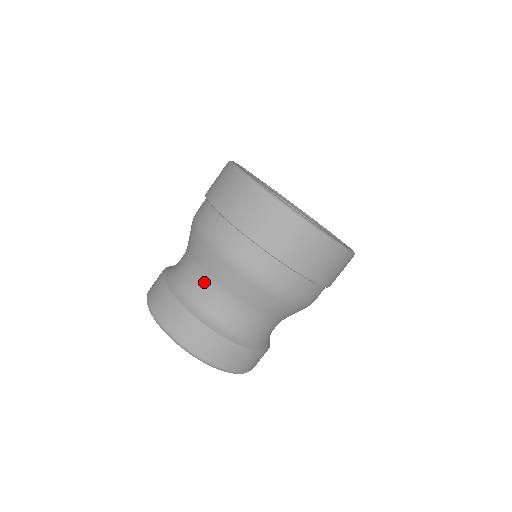
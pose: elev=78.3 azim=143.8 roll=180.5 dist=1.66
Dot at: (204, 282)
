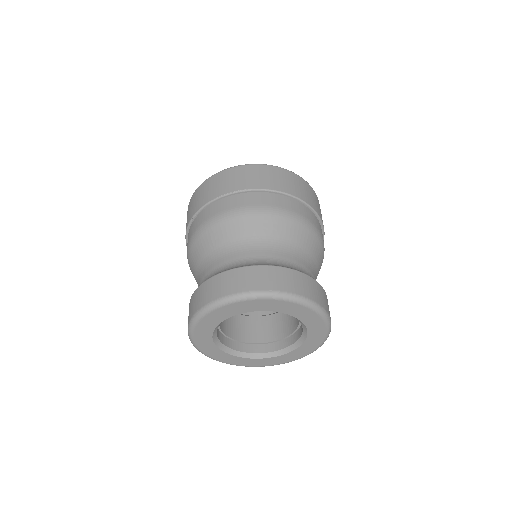
Dot at: (279, 248)
